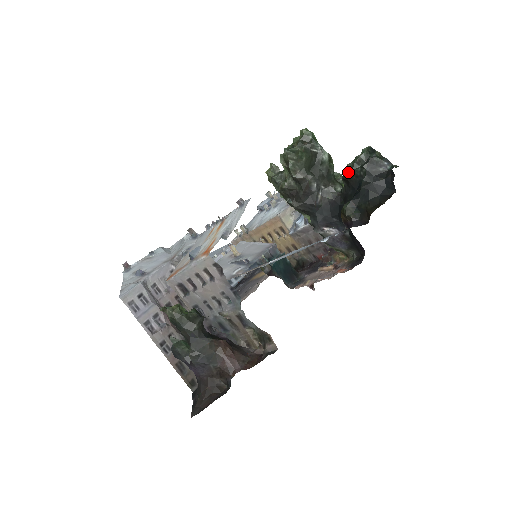
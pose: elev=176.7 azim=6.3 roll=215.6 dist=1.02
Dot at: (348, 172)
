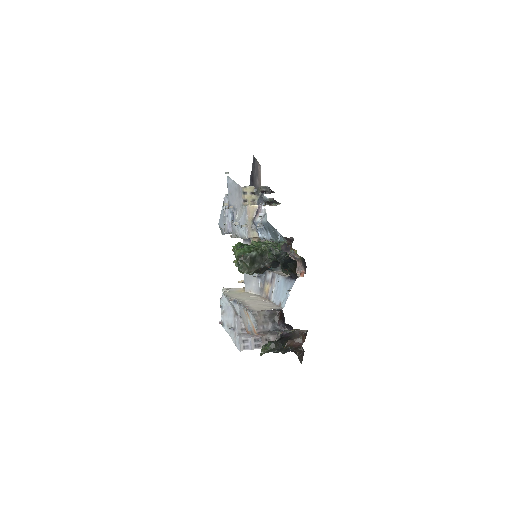
Dot at: (270, 258)
